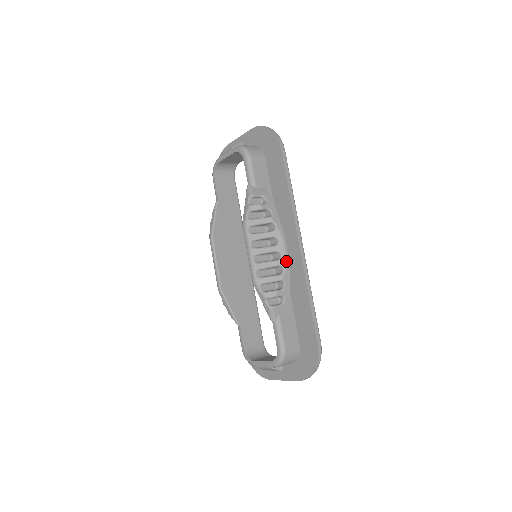
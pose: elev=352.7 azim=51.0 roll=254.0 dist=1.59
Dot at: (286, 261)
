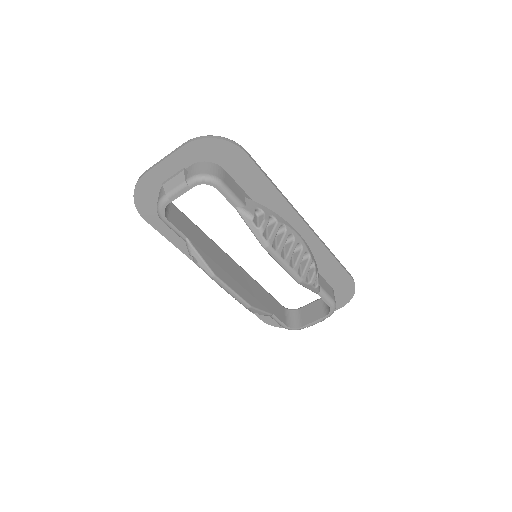
Dot at: (306, 245)
